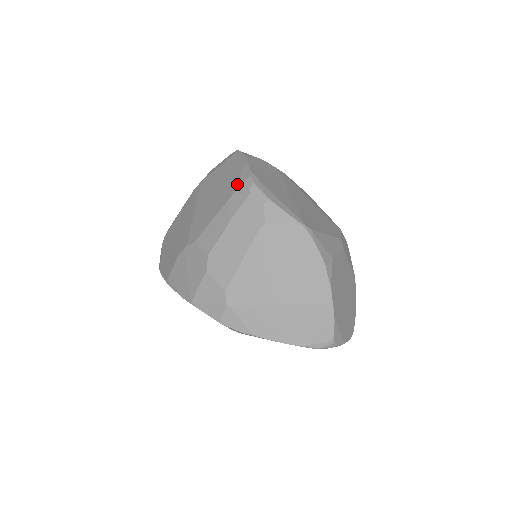
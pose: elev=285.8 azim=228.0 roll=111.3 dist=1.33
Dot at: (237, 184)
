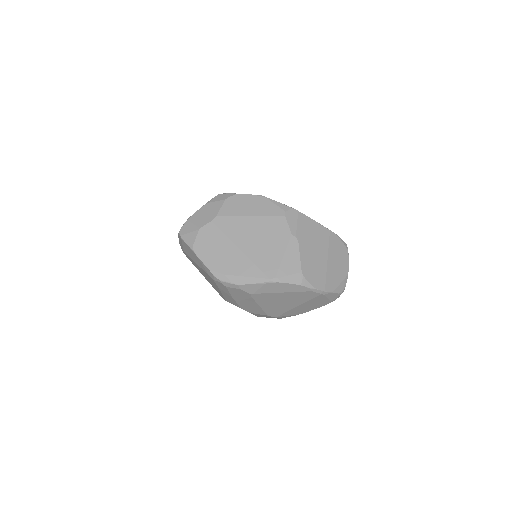
Dot at: occluded
